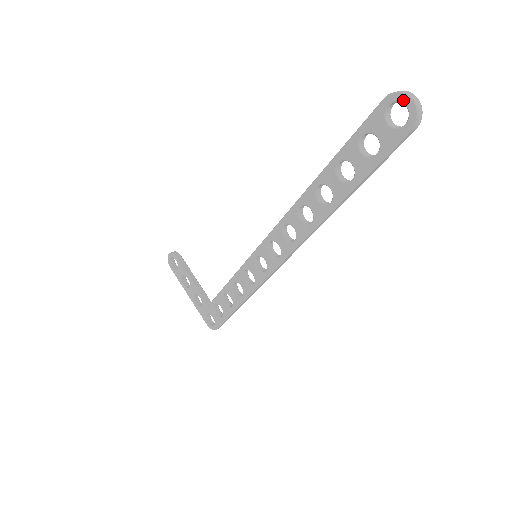
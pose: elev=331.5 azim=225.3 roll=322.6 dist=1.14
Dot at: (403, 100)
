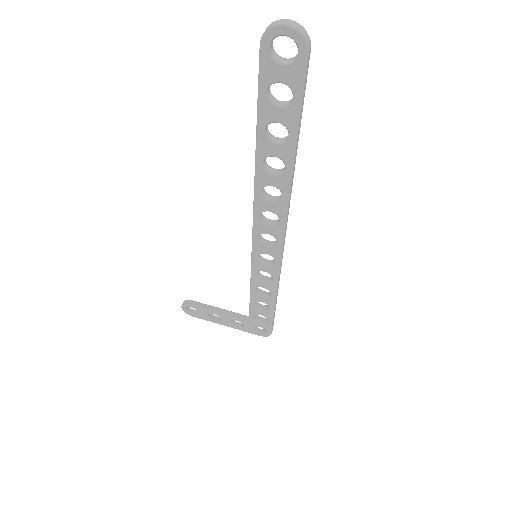
Dot at: (279, 33)
